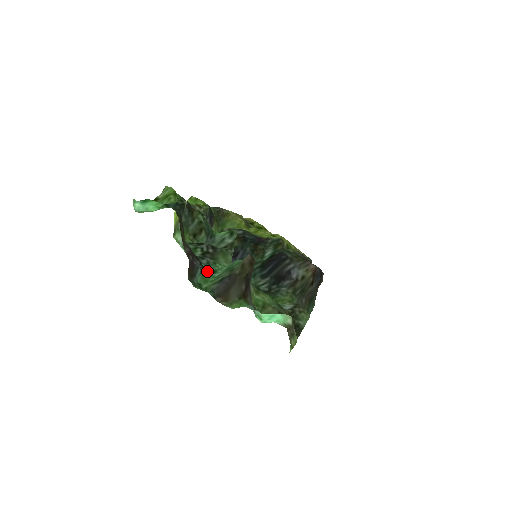
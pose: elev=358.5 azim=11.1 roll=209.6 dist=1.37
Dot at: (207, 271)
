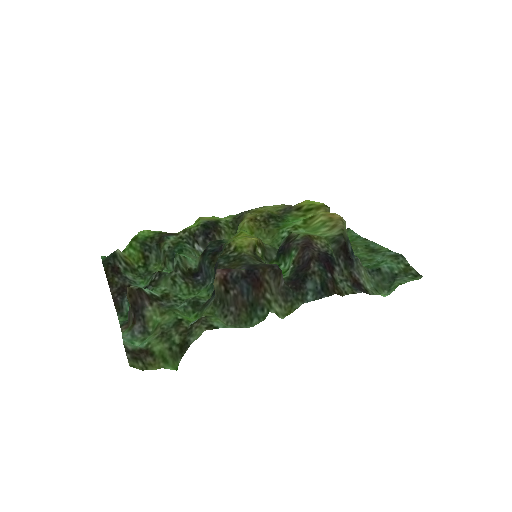
Dot at: occluded
